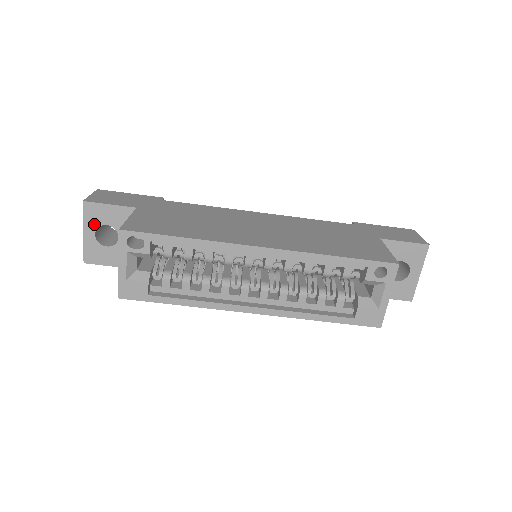
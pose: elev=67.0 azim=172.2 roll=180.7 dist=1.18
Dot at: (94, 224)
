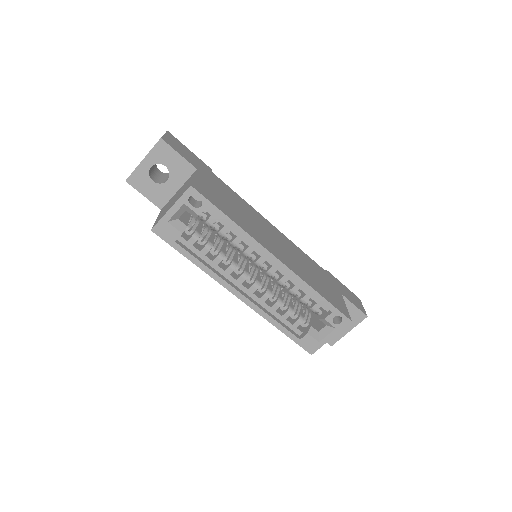
Dot at: (156, 159)
